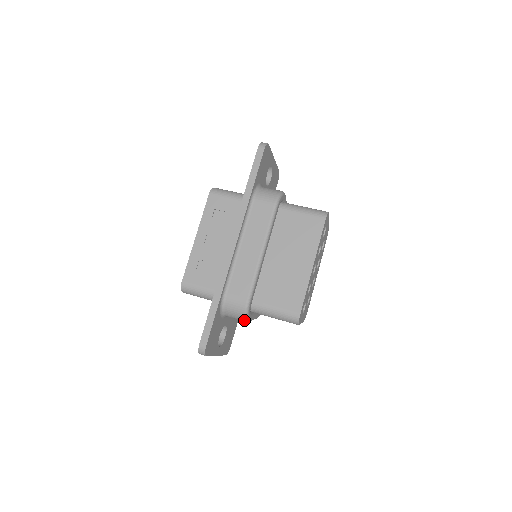
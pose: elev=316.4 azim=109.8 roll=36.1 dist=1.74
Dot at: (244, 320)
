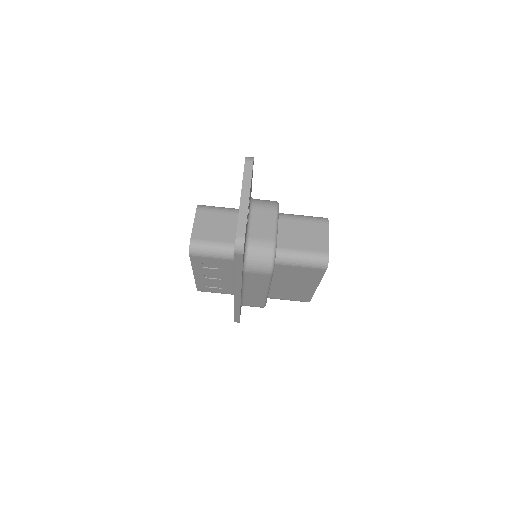
Dot at: occluded
